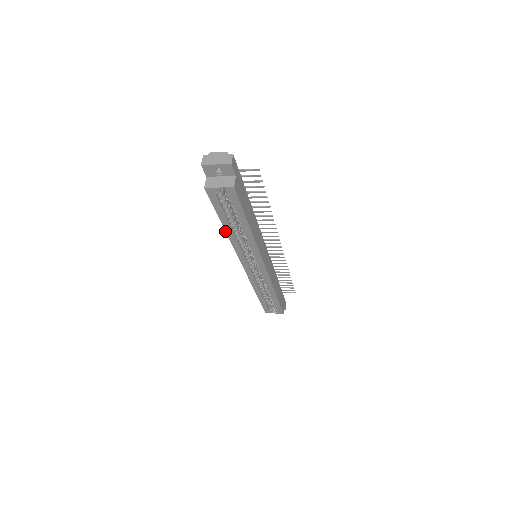
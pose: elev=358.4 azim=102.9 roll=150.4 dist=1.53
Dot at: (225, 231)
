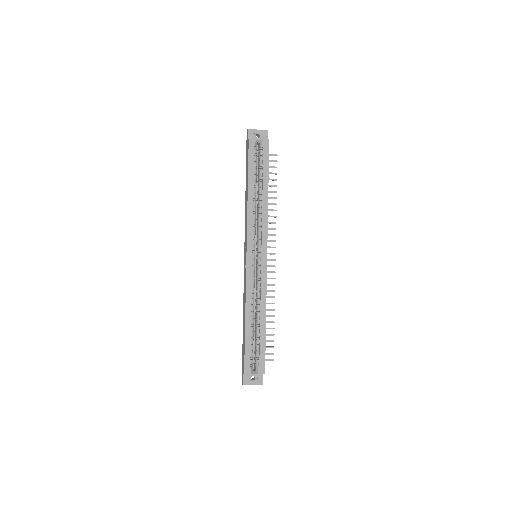
Dot at: (247, 194)
